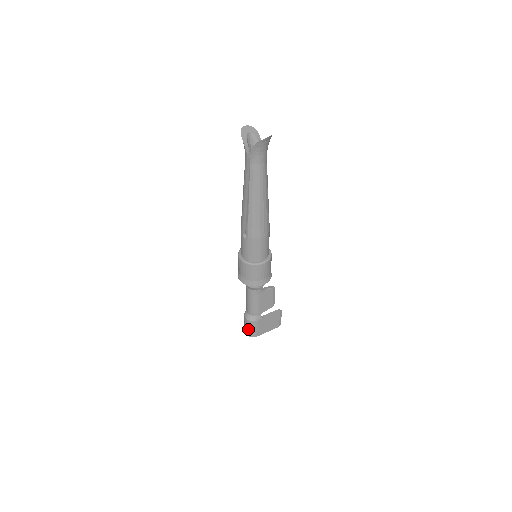
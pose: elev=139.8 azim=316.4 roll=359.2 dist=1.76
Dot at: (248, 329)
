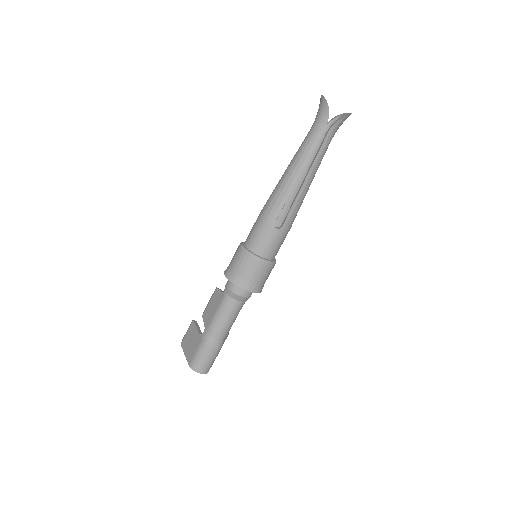
Dot at: (206, 362)
